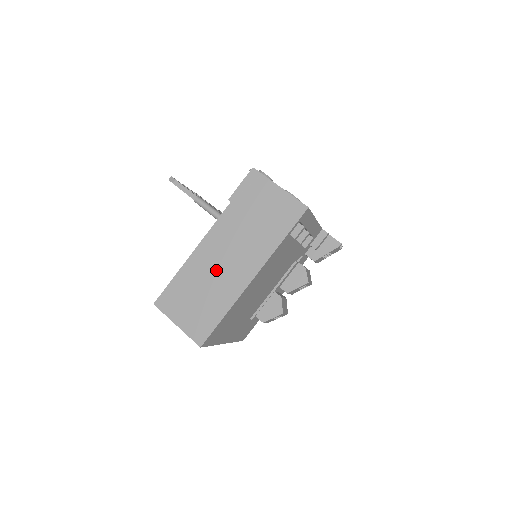
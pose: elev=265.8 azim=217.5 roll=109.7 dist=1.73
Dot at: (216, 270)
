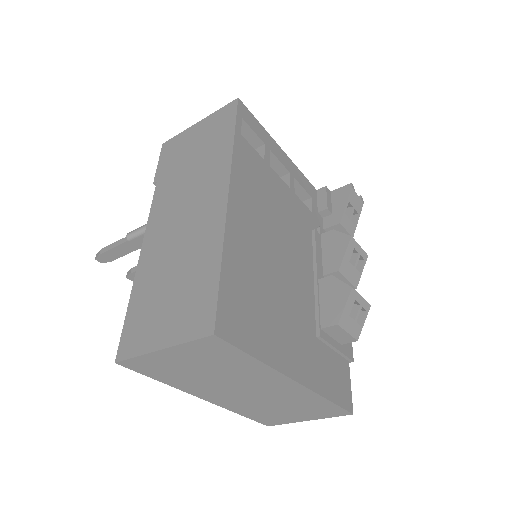
Dot at: (177, 238)
